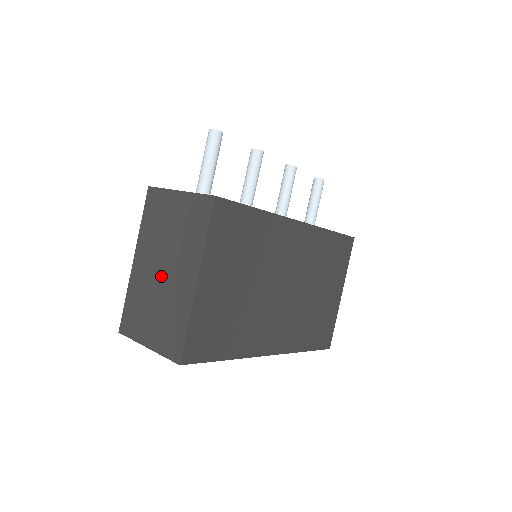
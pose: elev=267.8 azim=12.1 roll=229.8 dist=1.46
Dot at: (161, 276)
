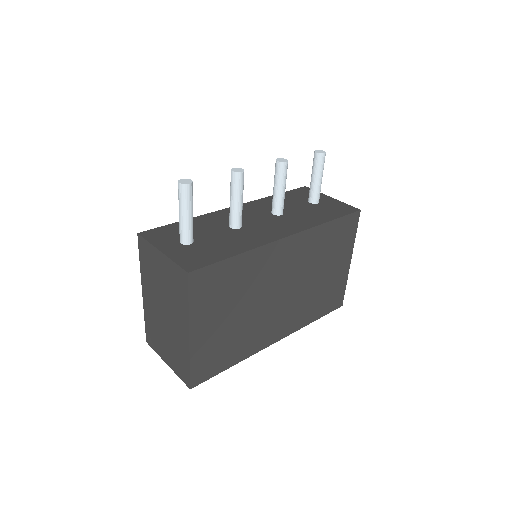
Dot at: (164, 317)
